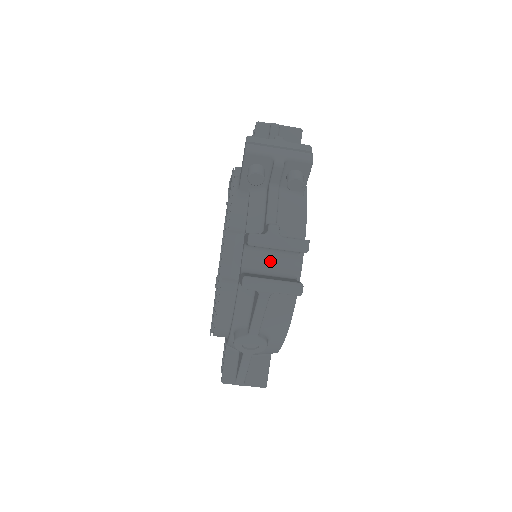
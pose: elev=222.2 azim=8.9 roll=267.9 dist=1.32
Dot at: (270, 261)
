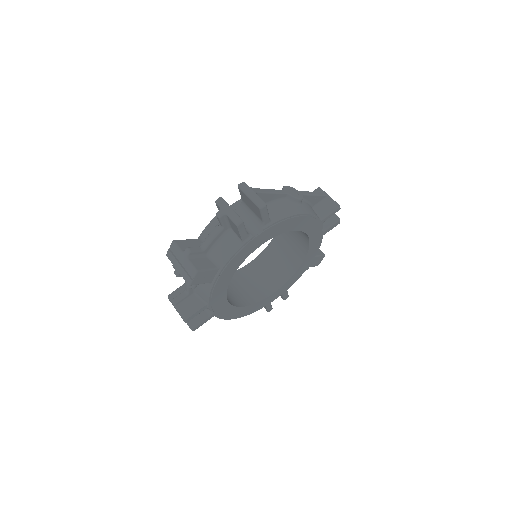
Dot at: occluded
